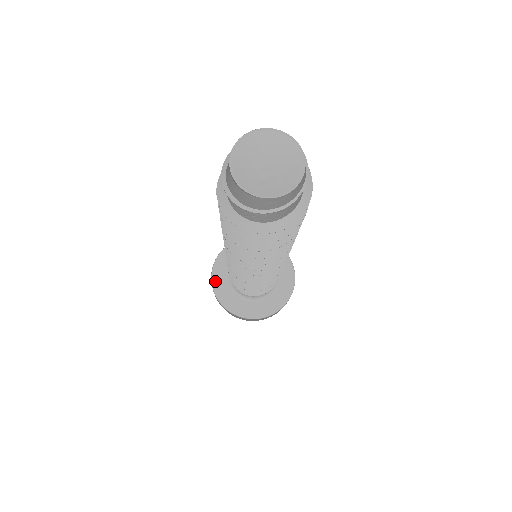
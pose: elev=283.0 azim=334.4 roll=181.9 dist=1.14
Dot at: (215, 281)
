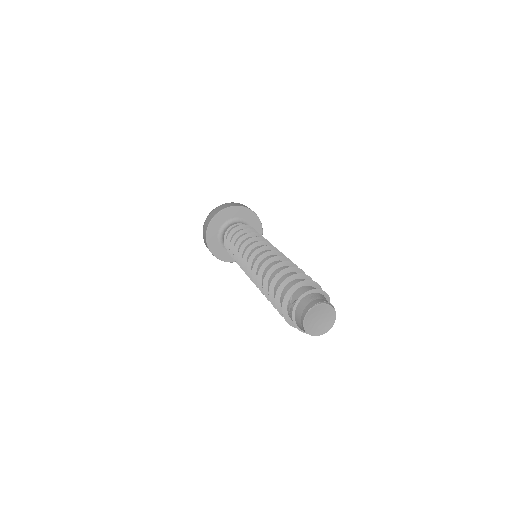
Dot at: (210, 244)
